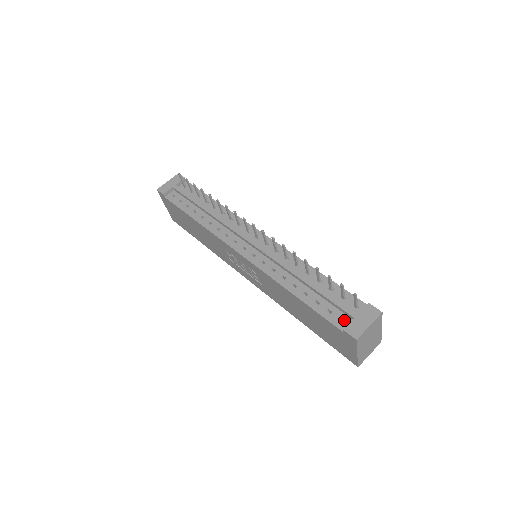
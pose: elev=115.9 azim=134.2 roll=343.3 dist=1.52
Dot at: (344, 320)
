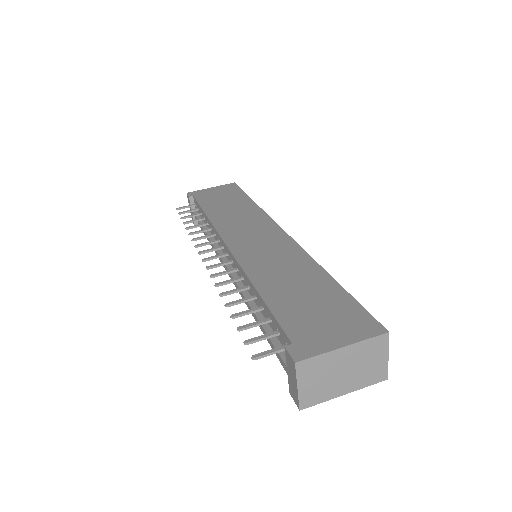
Dot at: occluded
